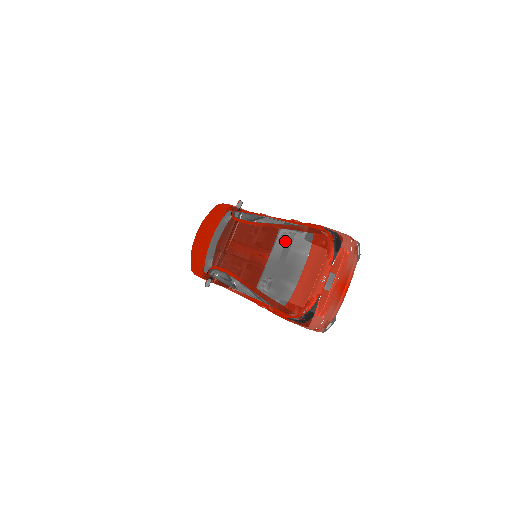
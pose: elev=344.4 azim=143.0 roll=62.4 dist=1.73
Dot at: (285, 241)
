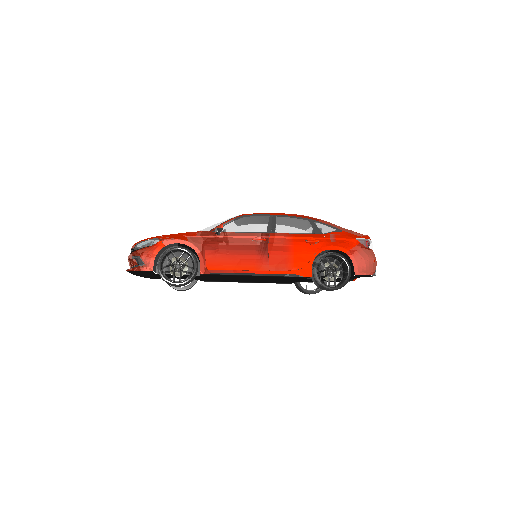
Dot at: occluded
